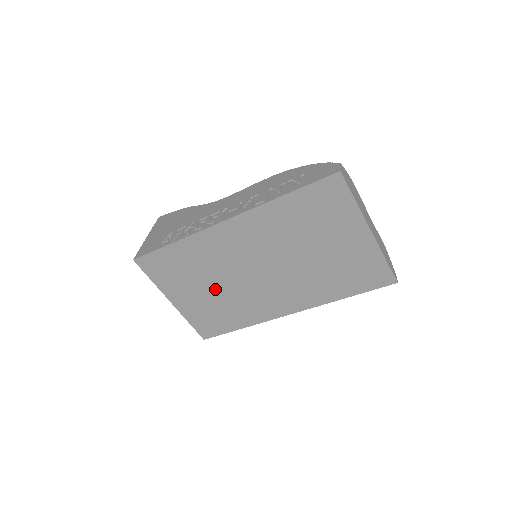
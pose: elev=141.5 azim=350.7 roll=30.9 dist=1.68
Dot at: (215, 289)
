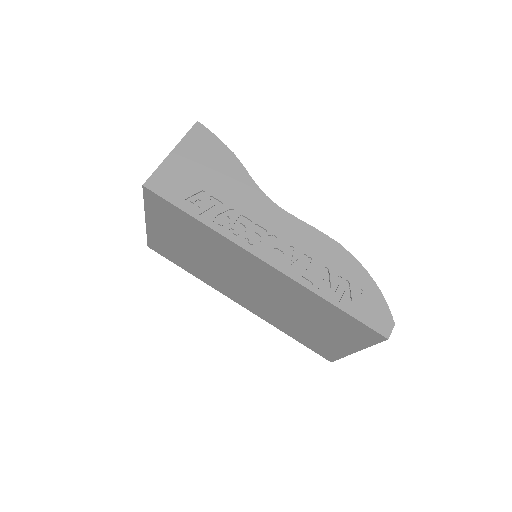
Dot at: (198, 254)
